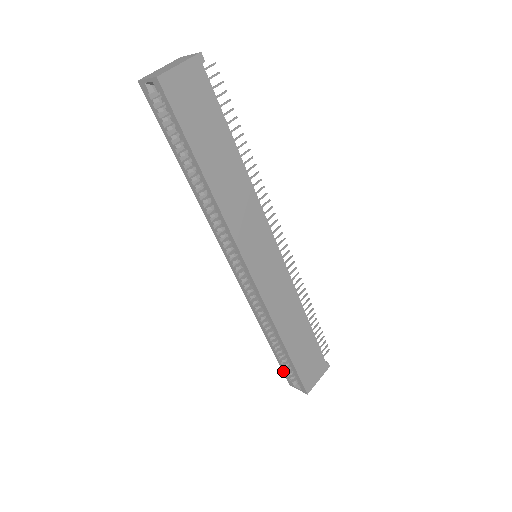
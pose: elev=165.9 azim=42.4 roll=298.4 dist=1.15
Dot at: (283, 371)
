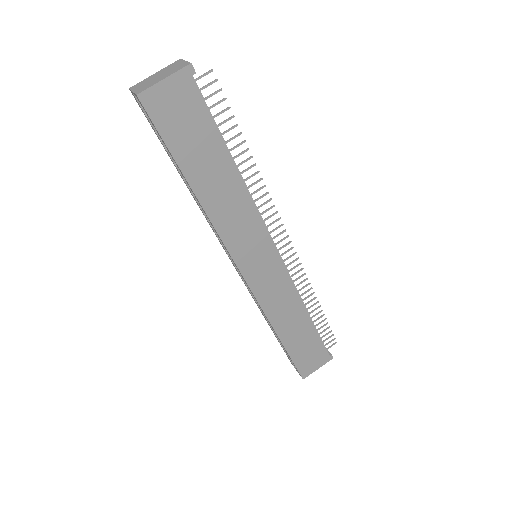
Dot at: occluded
